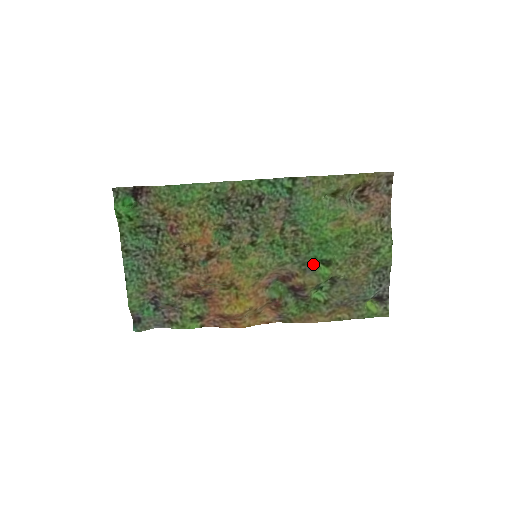
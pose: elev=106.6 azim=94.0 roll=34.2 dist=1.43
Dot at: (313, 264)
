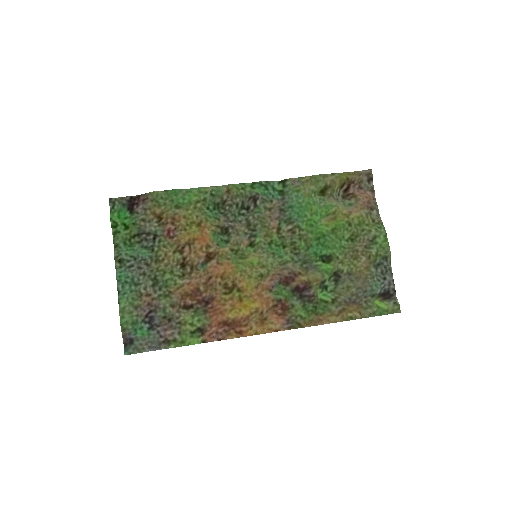
Dot at: (314, 261)
